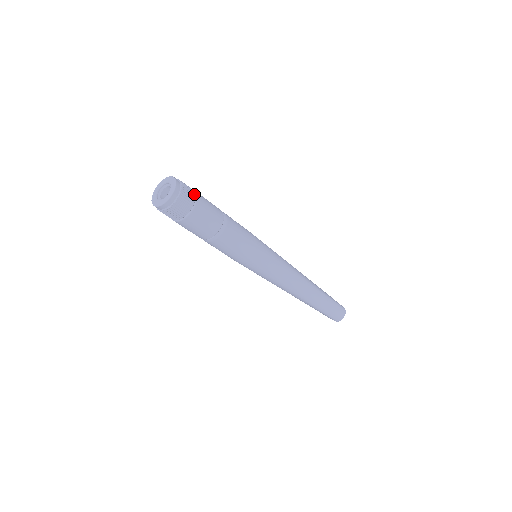
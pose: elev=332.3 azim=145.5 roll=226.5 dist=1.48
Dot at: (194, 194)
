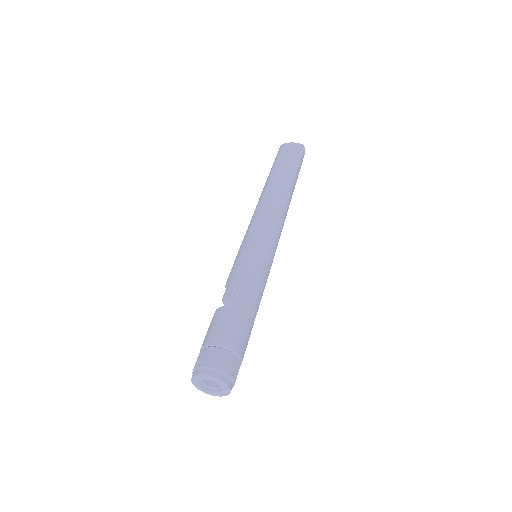
Dot at: (231, 355)
